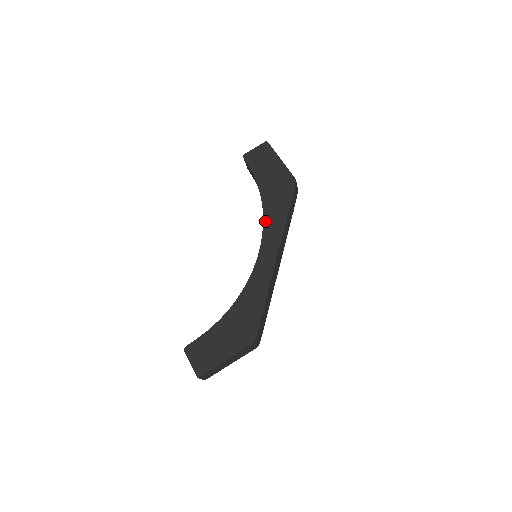
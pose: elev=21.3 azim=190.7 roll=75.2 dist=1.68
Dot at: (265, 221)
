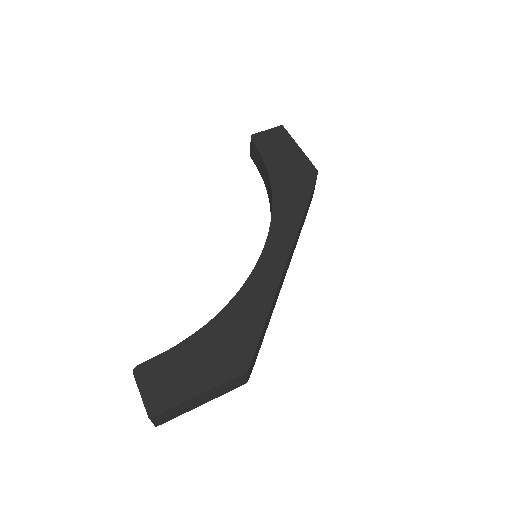
Dot at: (275, 212)
